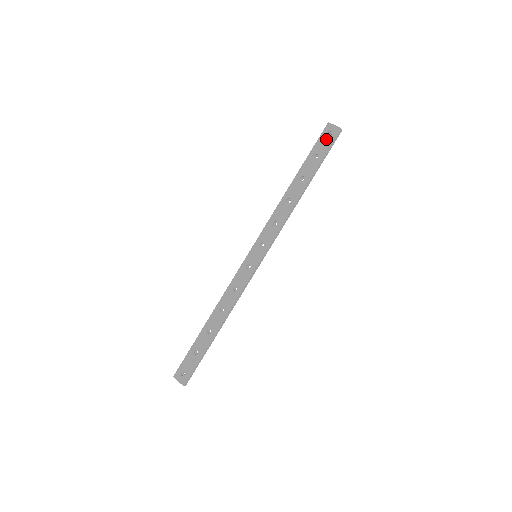
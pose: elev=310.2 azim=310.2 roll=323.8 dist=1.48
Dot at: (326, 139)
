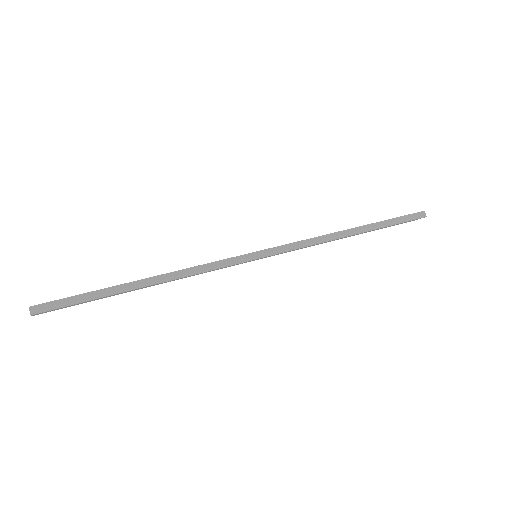
Dot at: occluded
